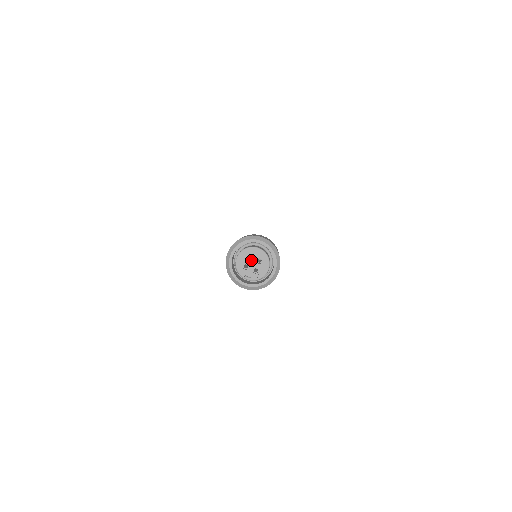
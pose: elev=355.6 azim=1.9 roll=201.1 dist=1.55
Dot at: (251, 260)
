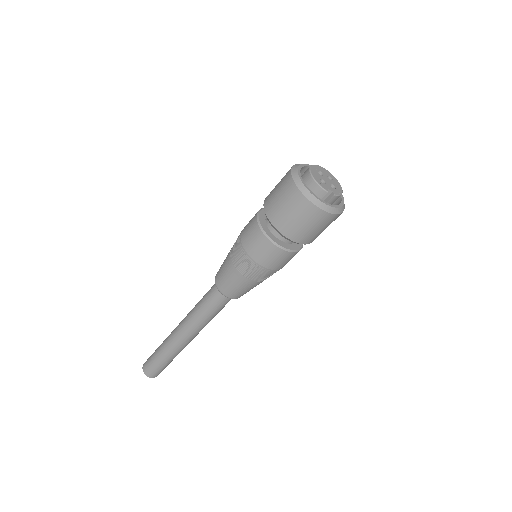
Dot at: (323, 176)
